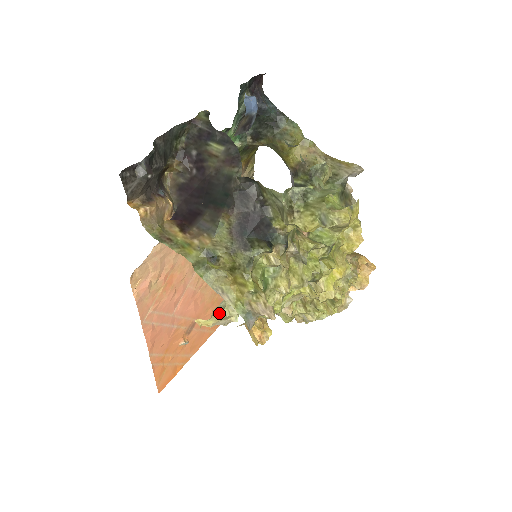
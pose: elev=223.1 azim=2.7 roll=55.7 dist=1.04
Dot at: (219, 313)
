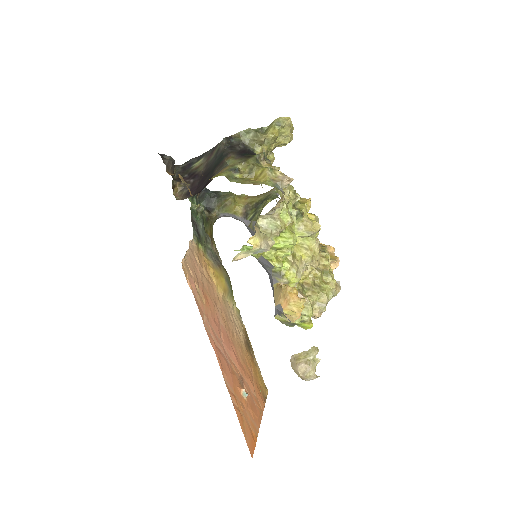
Dot at: (259, 232)
